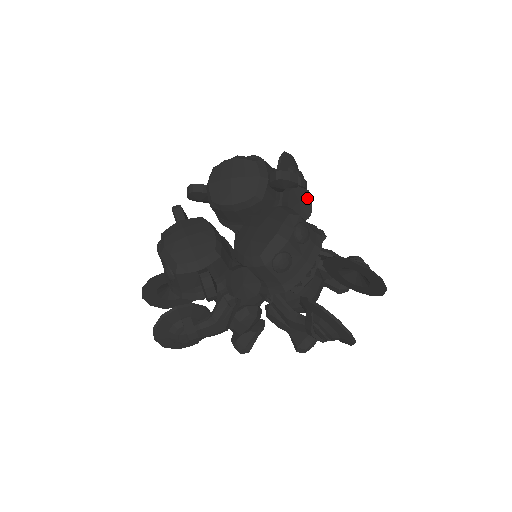
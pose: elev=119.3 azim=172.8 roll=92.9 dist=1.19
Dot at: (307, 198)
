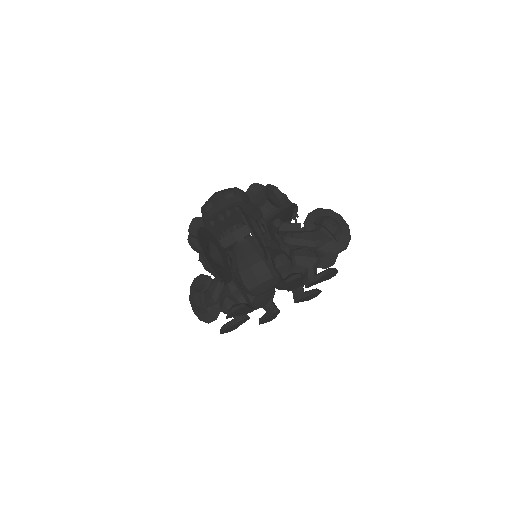
Dot at: (263, 191)
